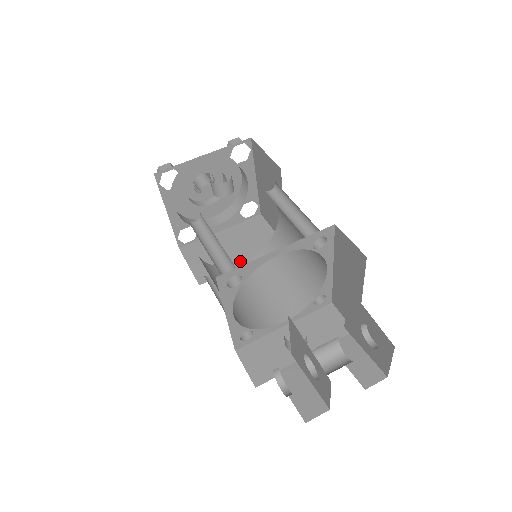
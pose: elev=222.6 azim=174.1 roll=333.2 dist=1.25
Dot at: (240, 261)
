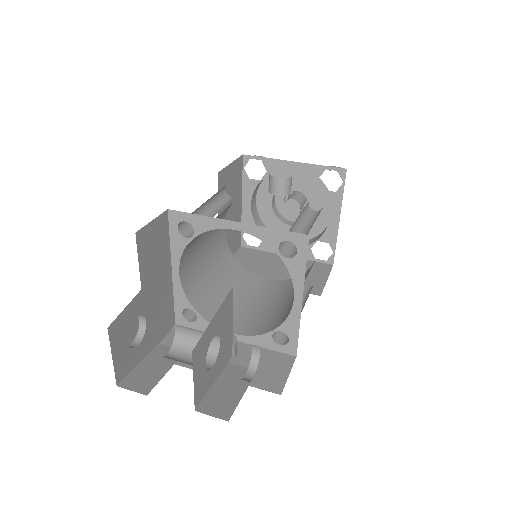
Dot at: occluded
